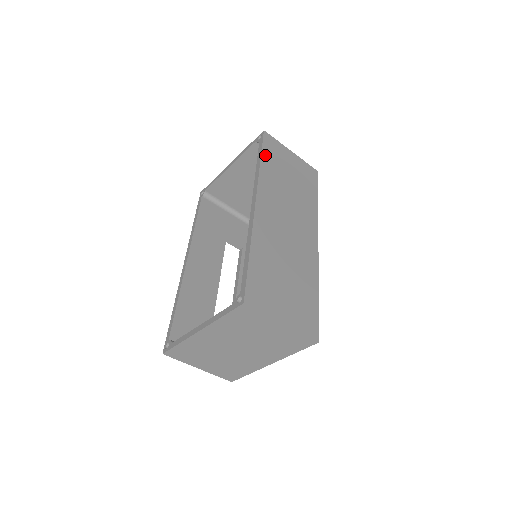
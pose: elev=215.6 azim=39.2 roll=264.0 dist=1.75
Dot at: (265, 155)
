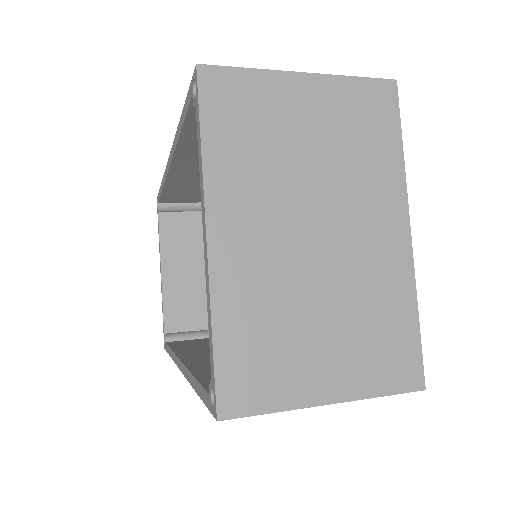
Dot at: occluded
